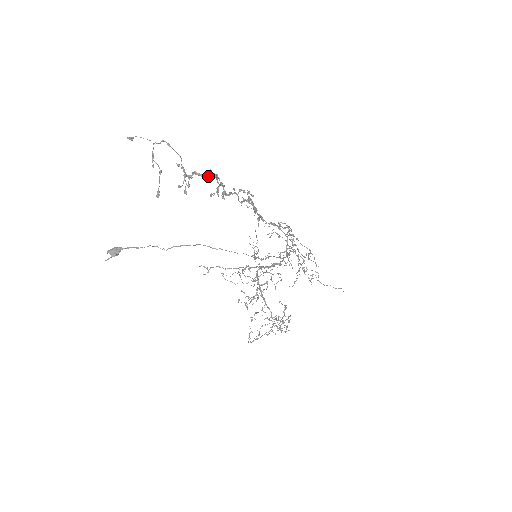
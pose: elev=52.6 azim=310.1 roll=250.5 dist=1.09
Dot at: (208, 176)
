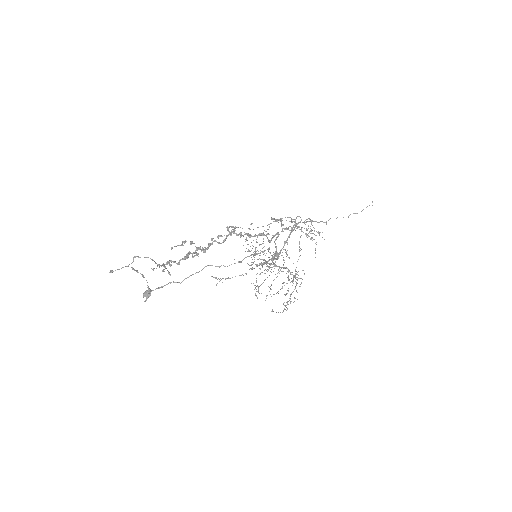
Dot at: (179, 264)
